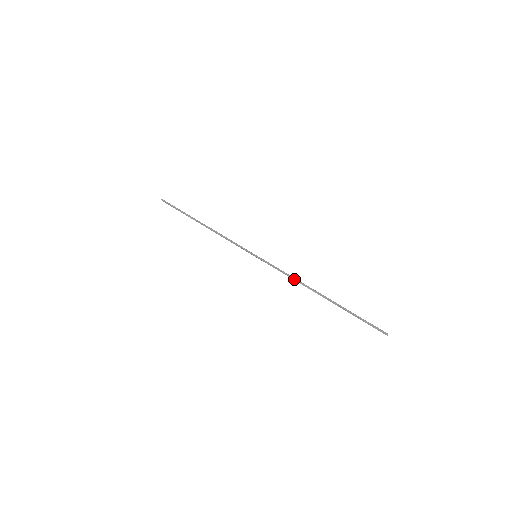
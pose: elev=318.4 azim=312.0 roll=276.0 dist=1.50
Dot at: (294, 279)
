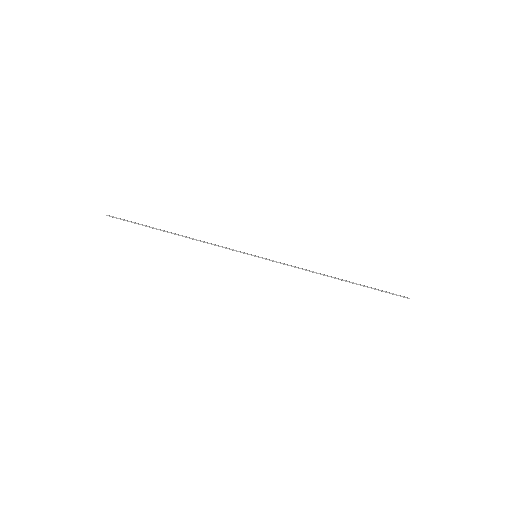
Dot at: (306, 270)
